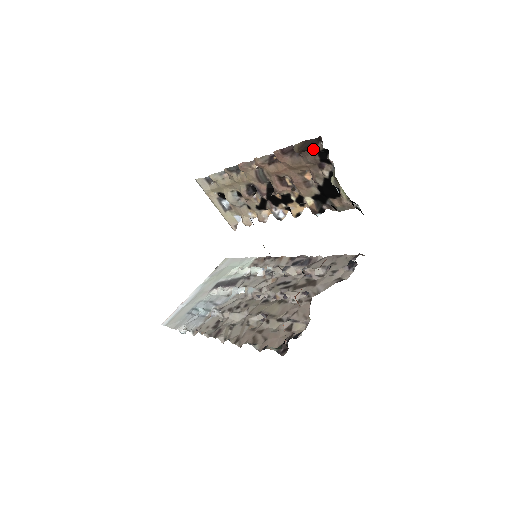
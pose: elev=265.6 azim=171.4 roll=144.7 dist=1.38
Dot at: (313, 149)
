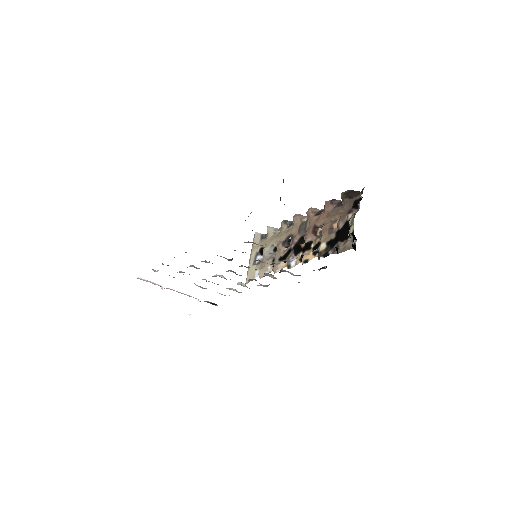
Dot at: (353, 198)
